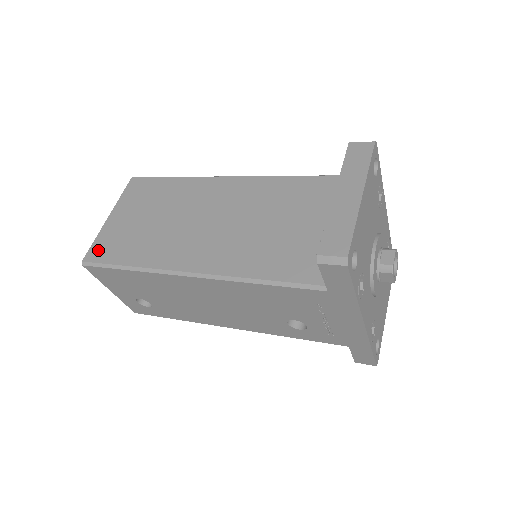
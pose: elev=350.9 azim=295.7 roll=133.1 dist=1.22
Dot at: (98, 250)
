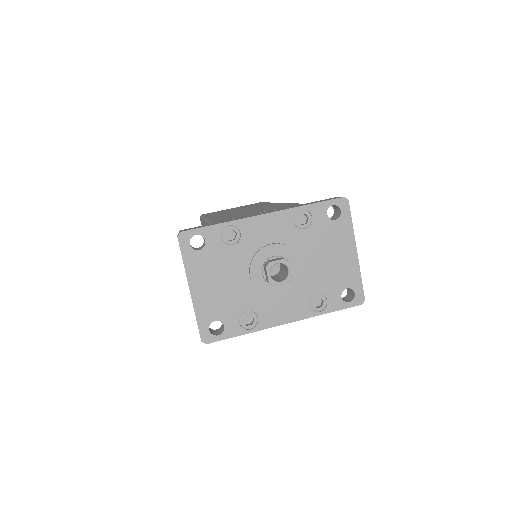
Dot at: occluded
